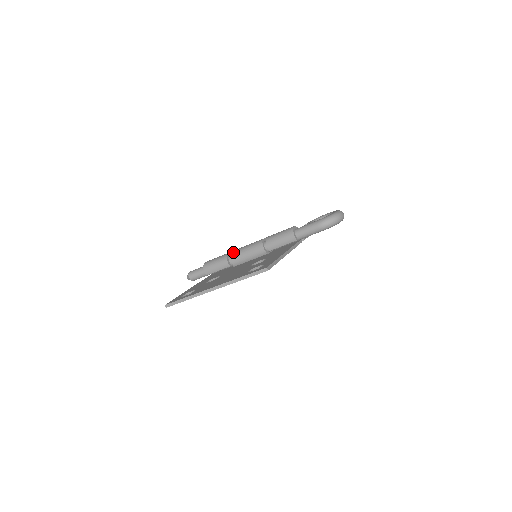
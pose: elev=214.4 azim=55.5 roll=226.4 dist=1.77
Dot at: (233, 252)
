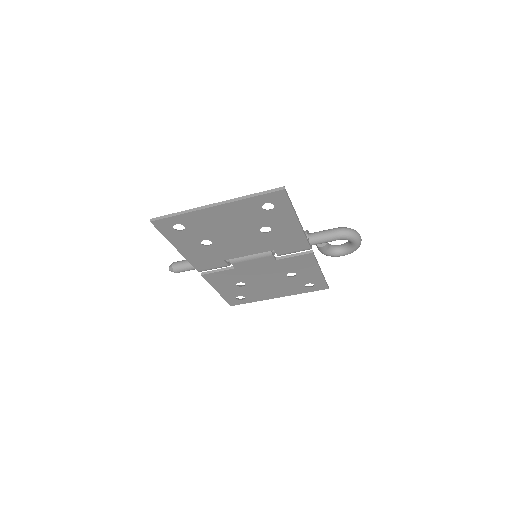
Dot at: occluded
